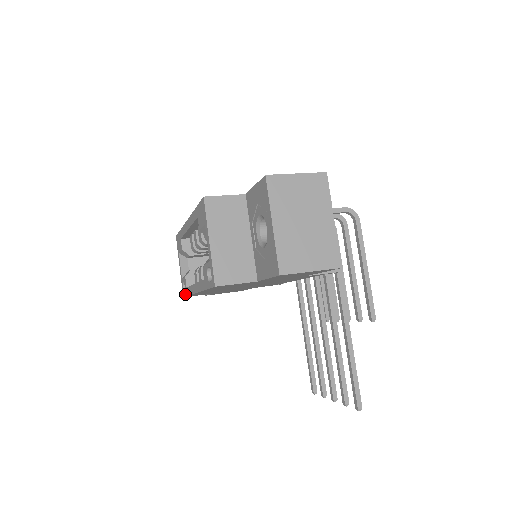
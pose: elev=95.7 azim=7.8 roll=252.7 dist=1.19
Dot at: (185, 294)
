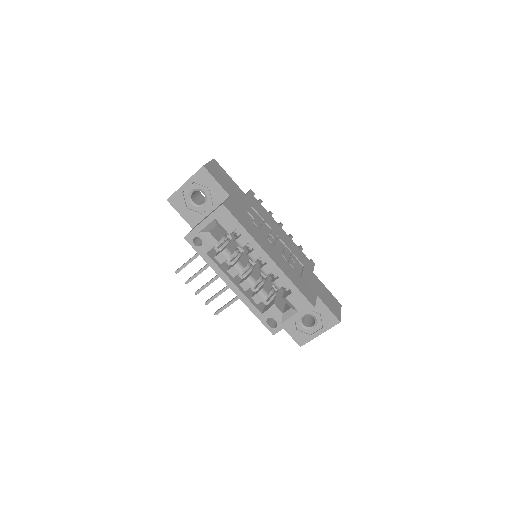
Dot at: (195, 248)
